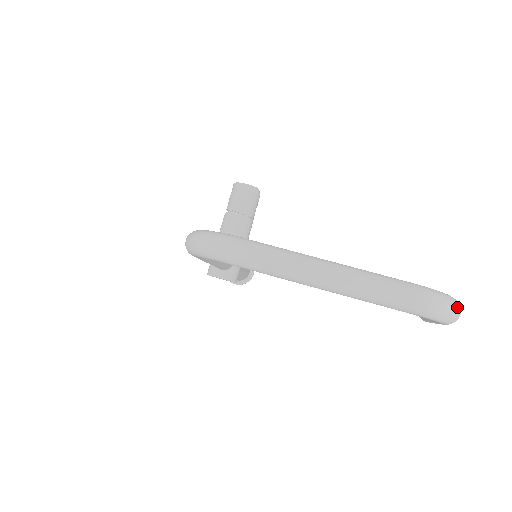
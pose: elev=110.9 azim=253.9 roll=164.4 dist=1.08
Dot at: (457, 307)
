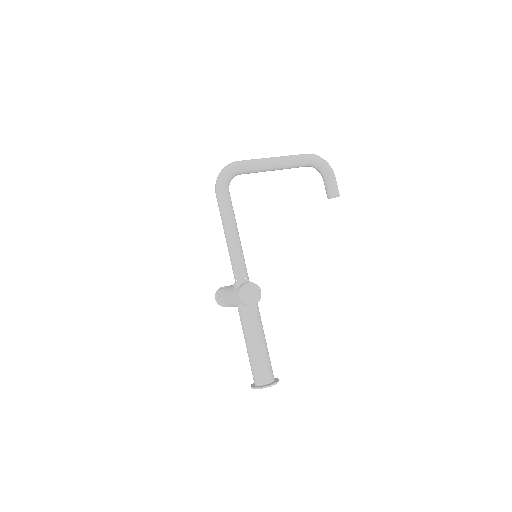
Dot at: occluded
